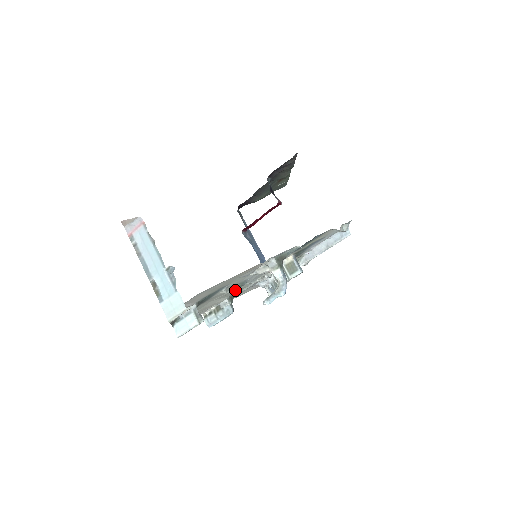
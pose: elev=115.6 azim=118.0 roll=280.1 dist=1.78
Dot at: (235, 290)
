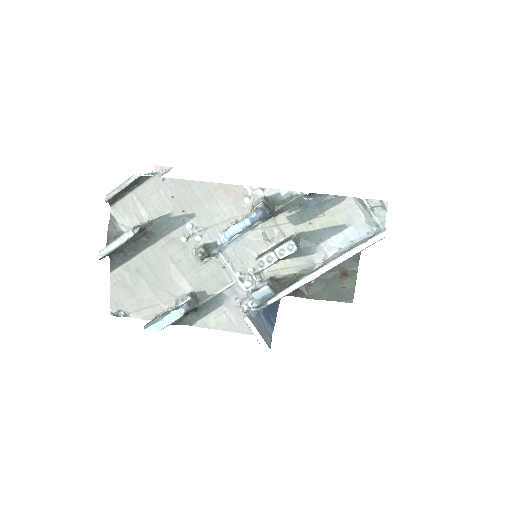
Dot at: (202, 246)
